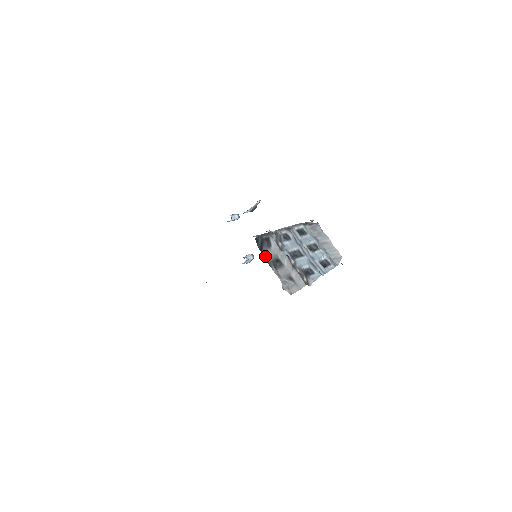
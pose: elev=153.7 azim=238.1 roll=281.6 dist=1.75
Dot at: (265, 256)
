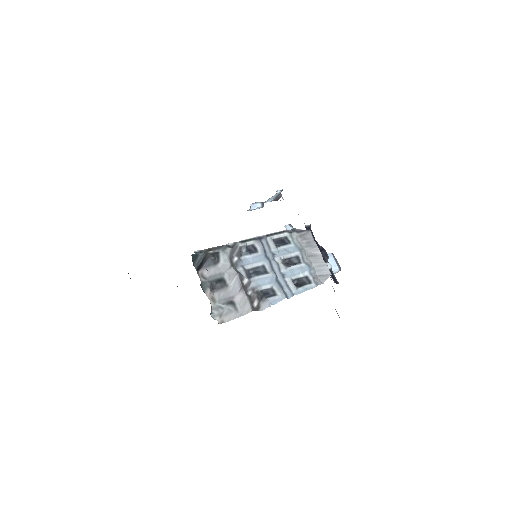
Dot at: (203, 275)
